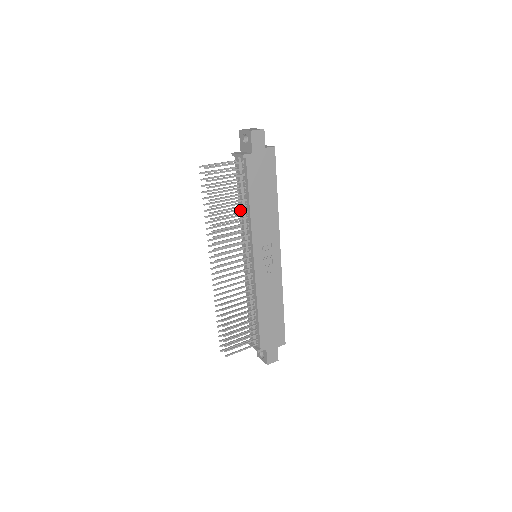
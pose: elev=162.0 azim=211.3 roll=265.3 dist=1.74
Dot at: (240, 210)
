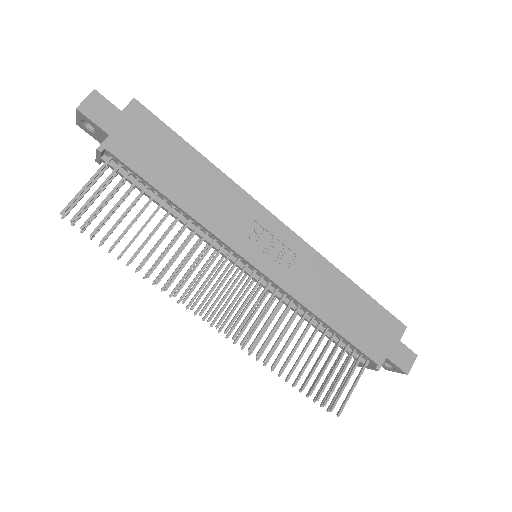
Dot at: occluded
